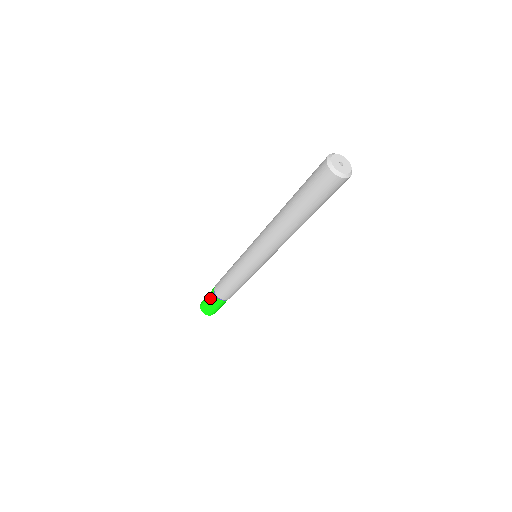
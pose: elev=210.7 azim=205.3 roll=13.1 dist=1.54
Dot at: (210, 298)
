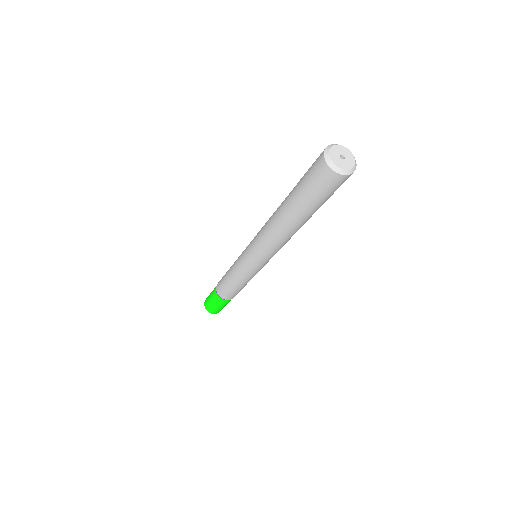
Dot at: (212, 293)
